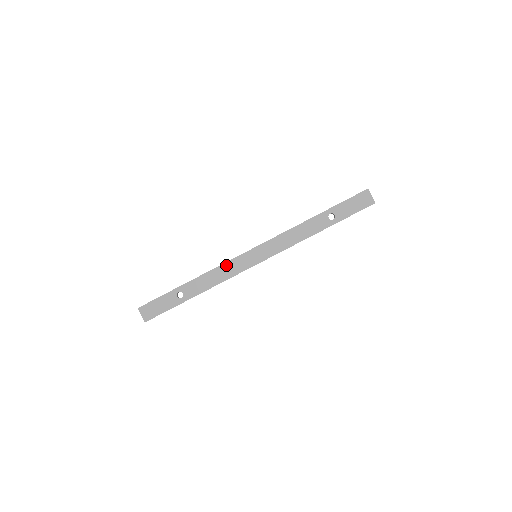
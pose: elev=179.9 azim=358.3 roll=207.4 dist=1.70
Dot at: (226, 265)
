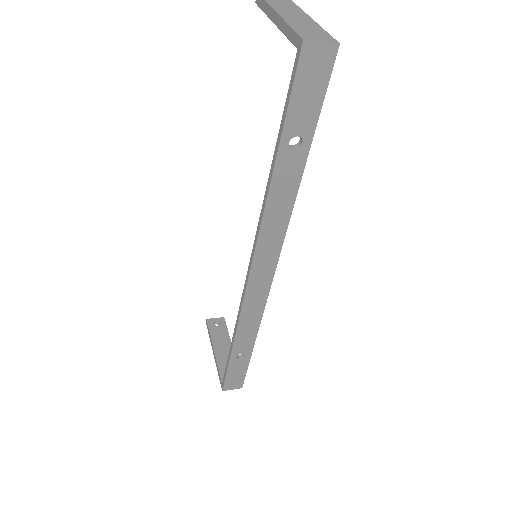
Dot at: (245, 307)
